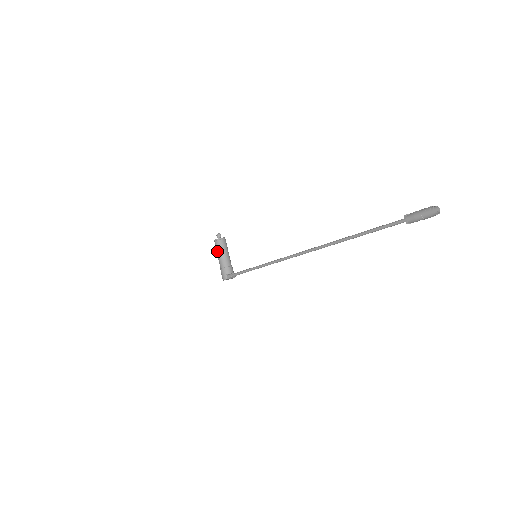
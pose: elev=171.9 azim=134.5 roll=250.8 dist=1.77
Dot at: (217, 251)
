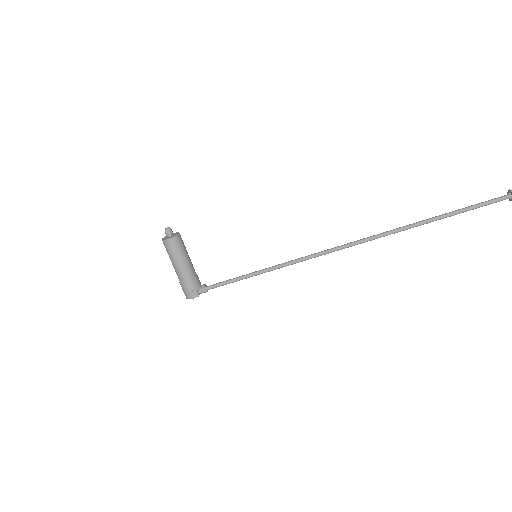
Dot at: (174, 257)
